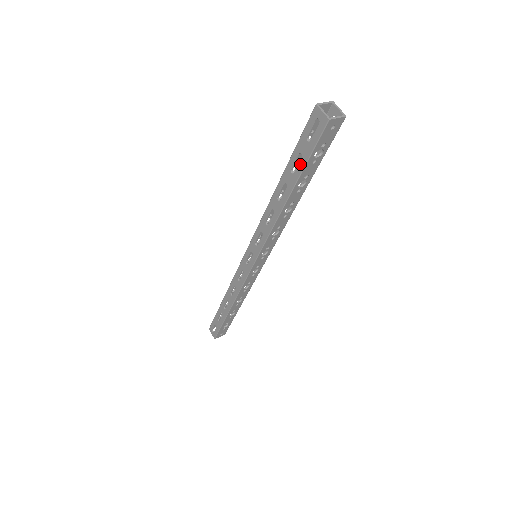
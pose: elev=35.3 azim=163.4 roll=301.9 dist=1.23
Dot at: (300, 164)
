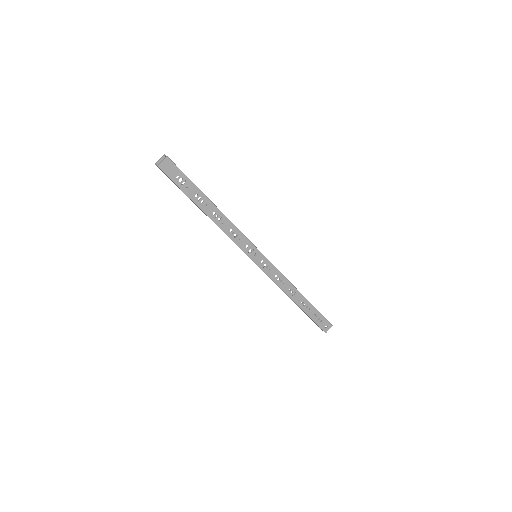
Dot at: (184, 193)
